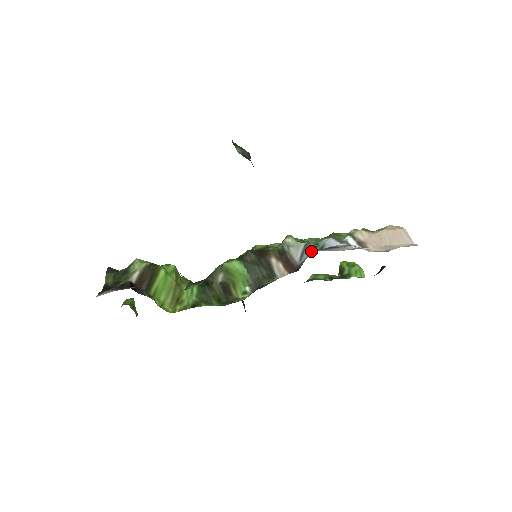
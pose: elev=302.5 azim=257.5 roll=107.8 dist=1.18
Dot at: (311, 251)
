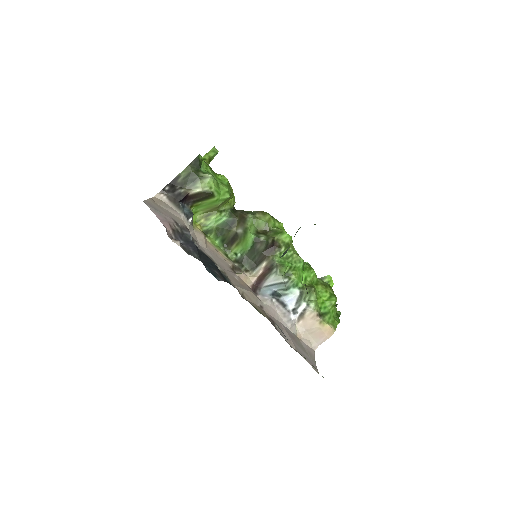
Dot at: (278, 289)
